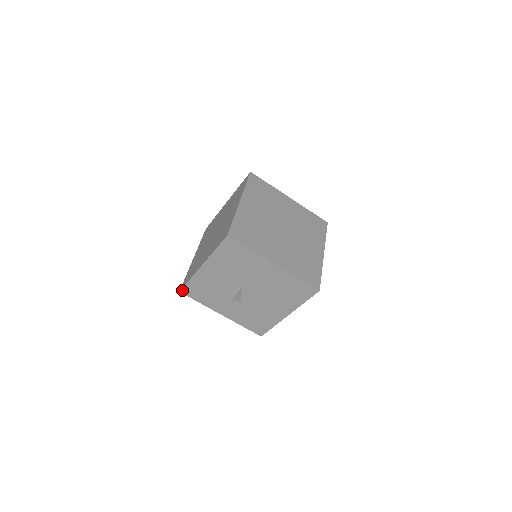
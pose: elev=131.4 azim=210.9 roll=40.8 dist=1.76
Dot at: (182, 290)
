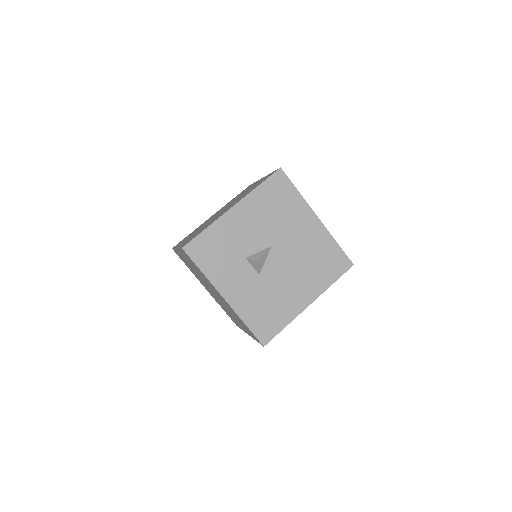
Dot at: (187, 245)
